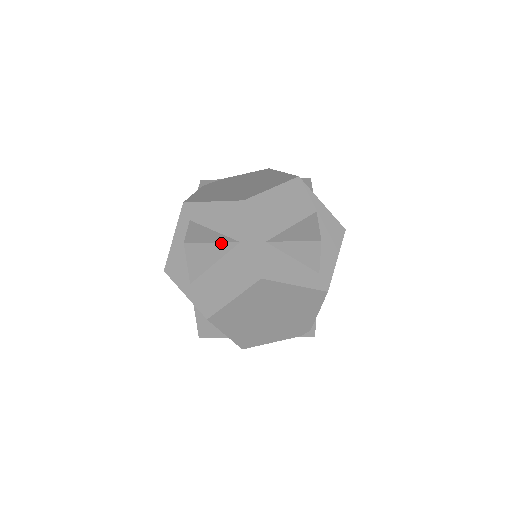
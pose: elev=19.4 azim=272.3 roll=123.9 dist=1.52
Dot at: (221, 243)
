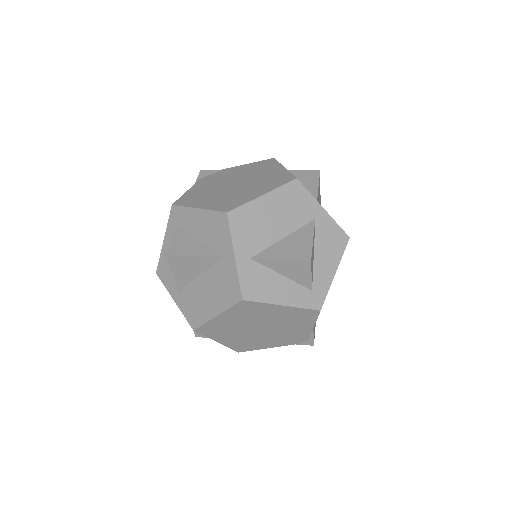
Dot at: (204, 257)
